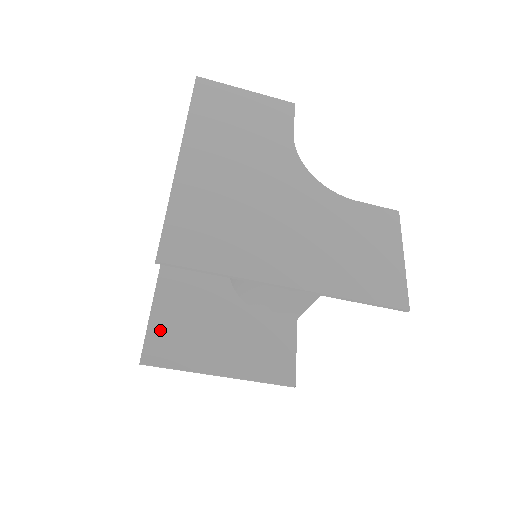
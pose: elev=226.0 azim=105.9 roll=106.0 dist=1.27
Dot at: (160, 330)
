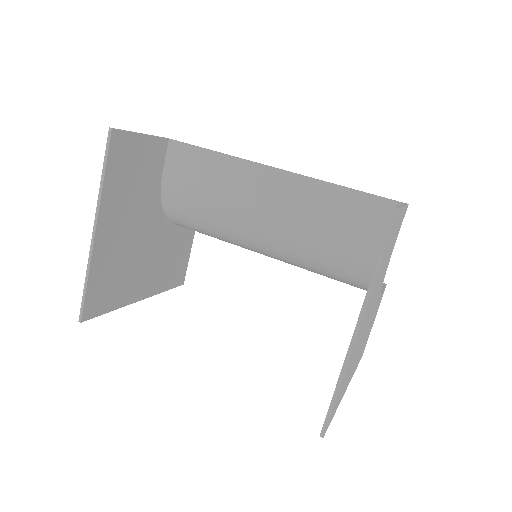
Dot at: (99, 279)
